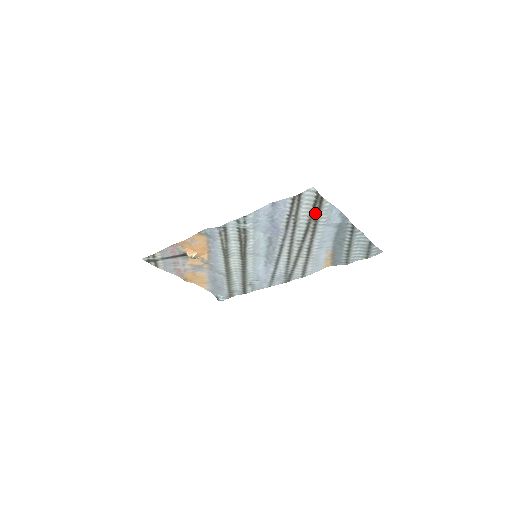
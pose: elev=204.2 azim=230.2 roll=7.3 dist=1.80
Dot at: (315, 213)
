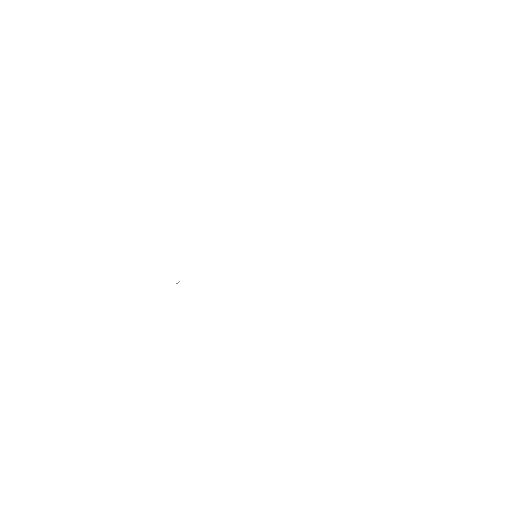
Dot at: occluded
